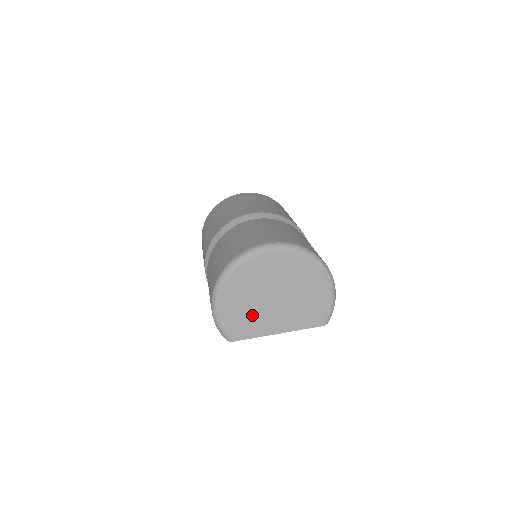
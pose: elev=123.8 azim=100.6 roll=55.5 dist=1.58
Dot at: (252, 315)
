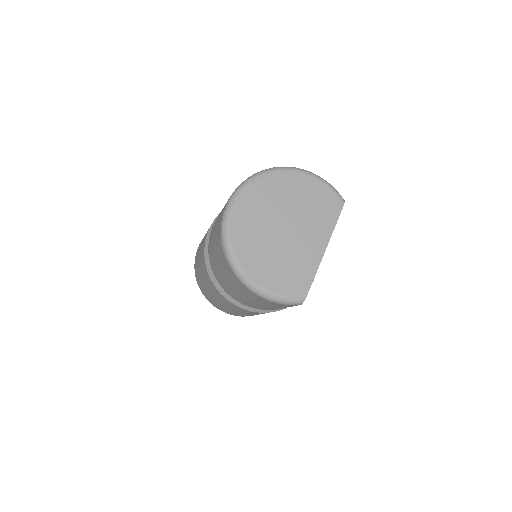
Dot at: (289, 261)
